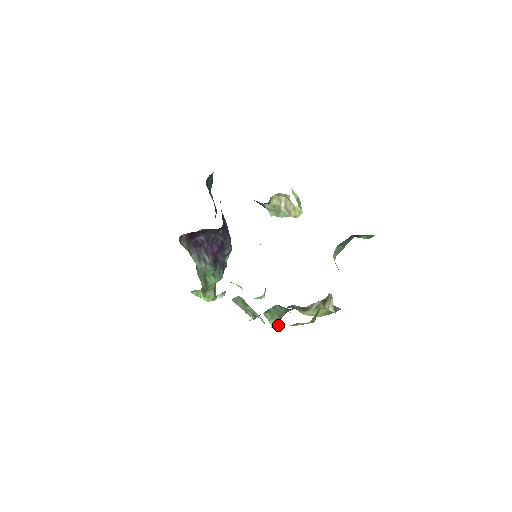
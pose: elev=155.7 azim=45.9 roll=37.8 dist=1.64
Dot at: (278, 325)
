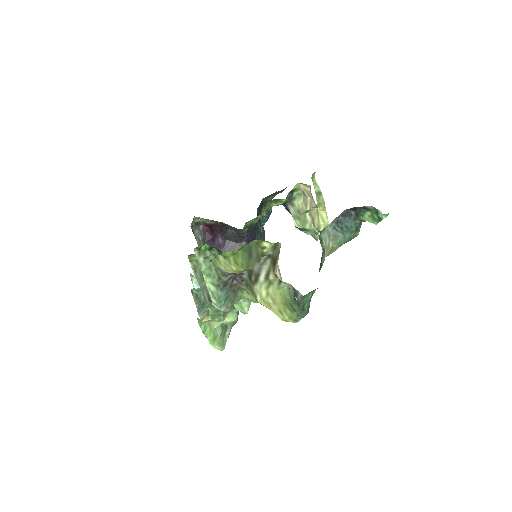
Dot at: (220, 301)
